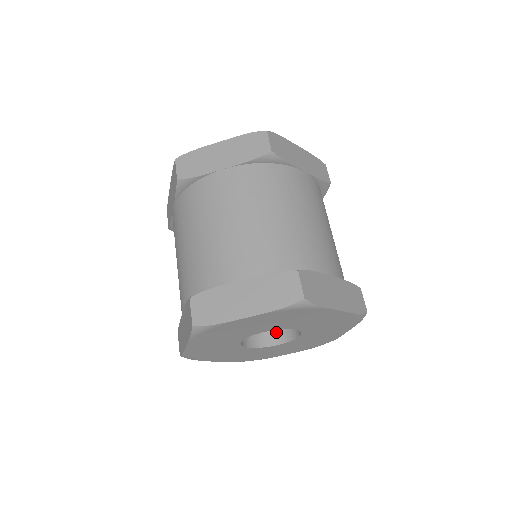
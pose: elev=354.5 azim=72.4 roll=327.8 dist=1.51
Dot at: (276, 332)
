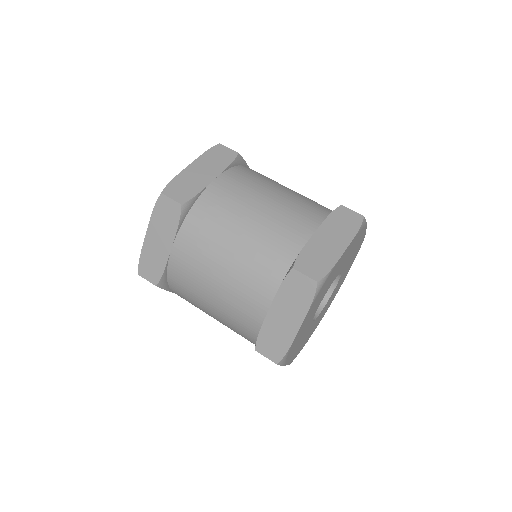
Dot at: occluded
